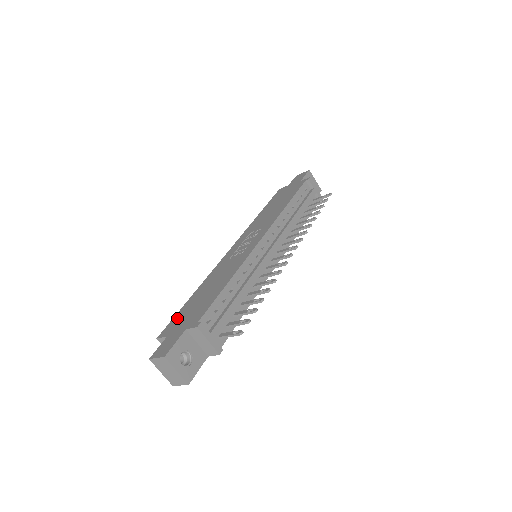
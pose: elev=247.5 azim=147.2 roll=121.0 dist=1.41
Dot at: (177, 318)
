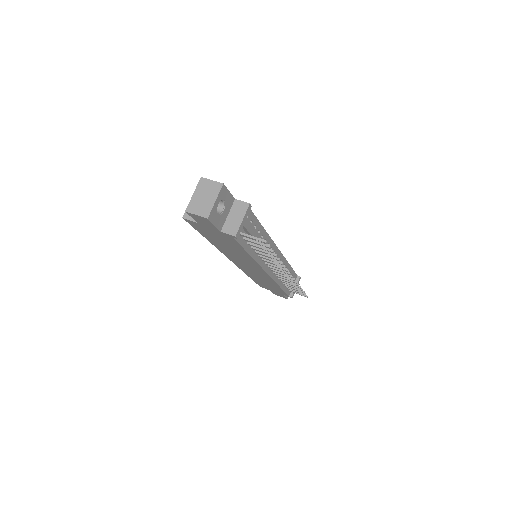
Dot at: occluded
